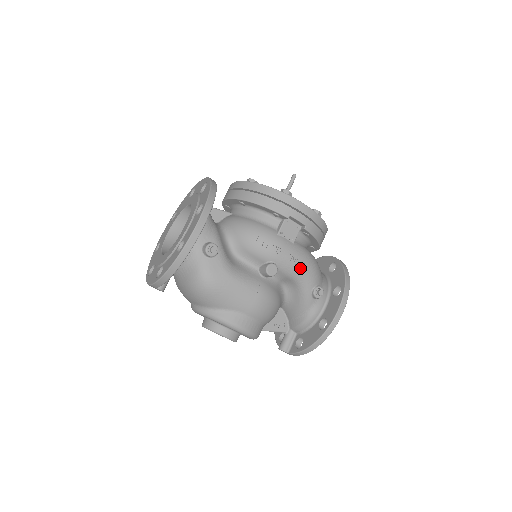
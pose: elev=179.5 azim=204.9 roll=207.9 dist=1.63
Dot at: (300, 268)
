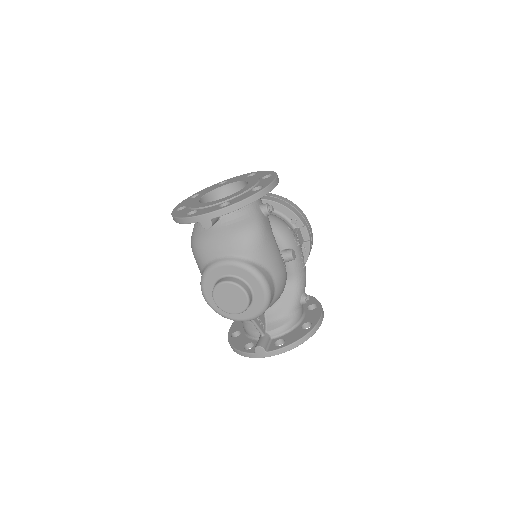
Dot at: (303, 268)
